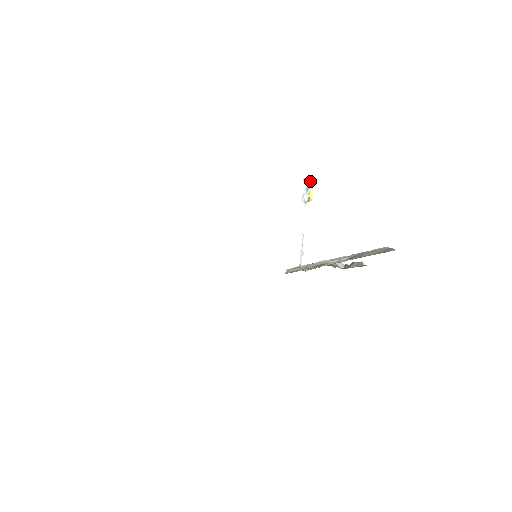
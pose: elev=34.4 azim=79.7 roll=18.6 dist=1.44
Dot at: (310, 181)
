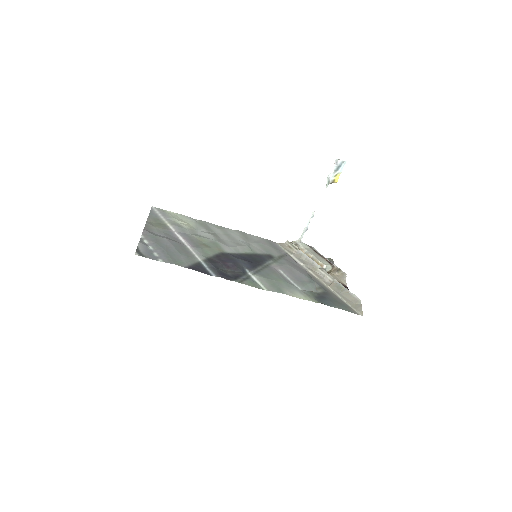
Dot at: (342, 163)
